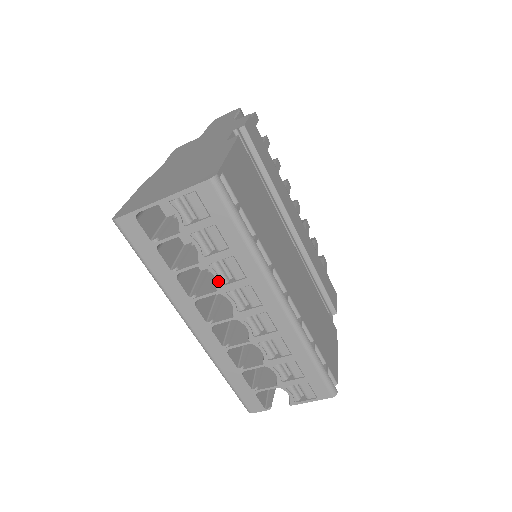
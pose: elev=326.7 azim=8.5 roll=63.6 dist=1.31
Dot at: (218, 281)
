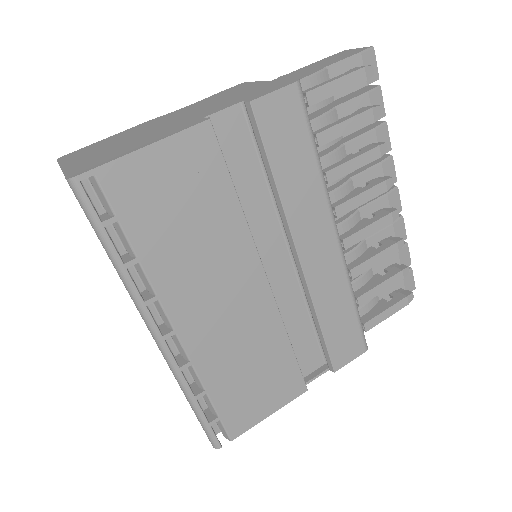
Dot at: occluded
